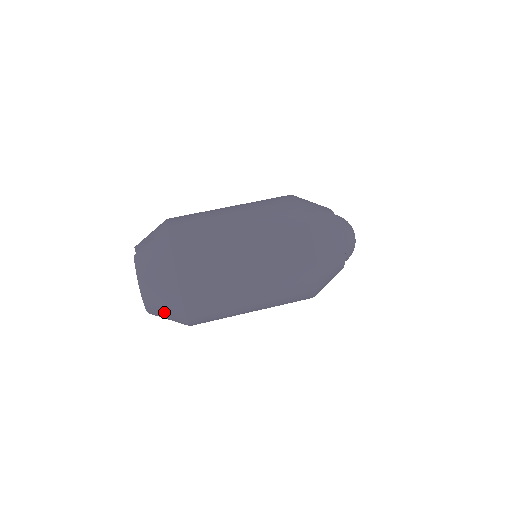
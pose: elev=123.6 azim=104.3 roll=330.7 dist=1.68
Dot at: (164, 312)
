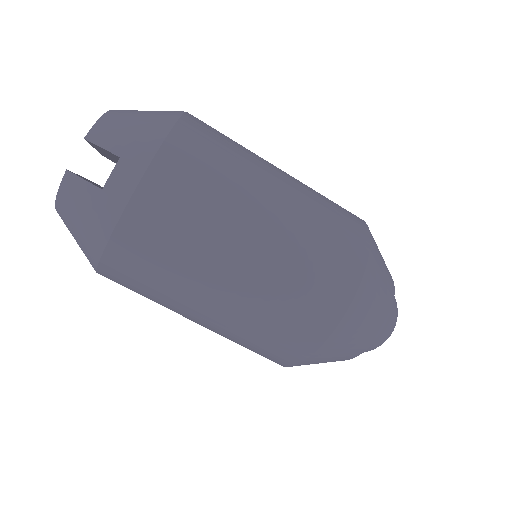
Dot at: occluded
